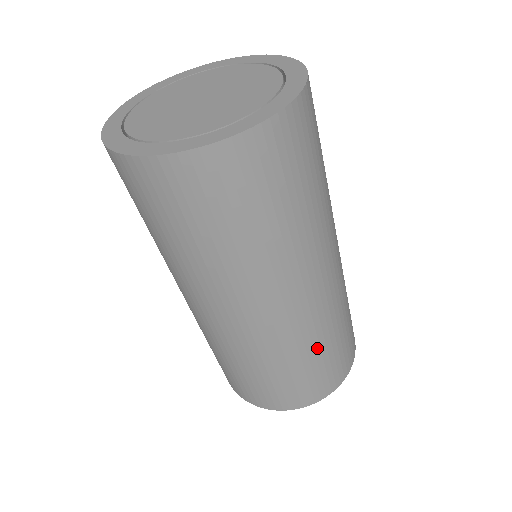
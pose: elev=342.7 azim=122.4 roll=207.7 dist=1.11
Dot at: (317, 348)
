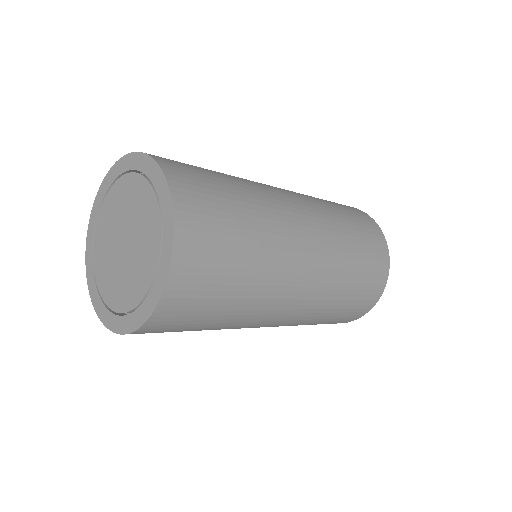
Dot at: (338, 302)
